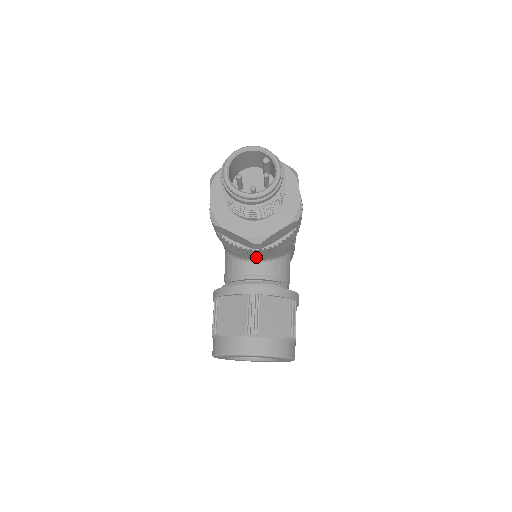
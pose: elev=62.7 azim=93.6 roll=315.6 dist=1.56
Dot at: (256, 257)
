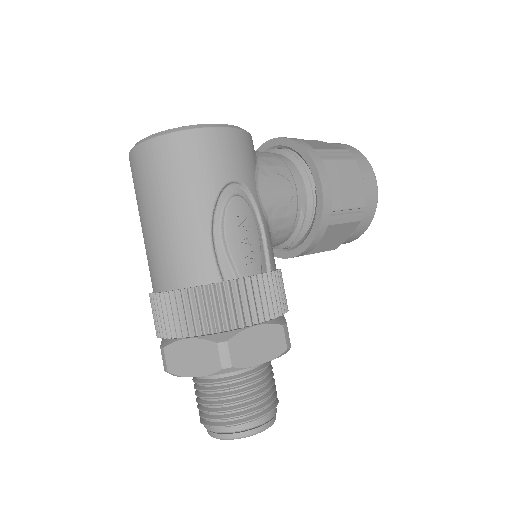
Dot at: occluded
